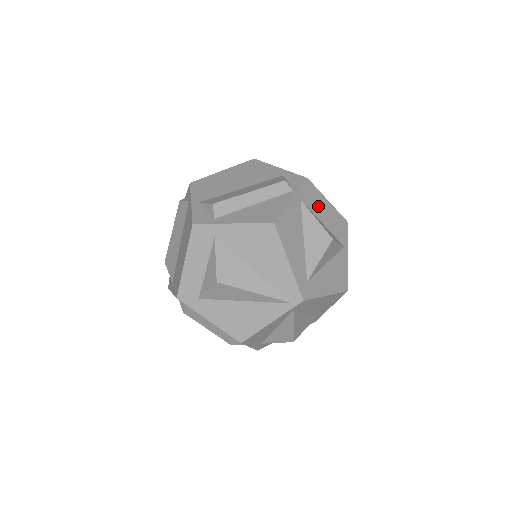
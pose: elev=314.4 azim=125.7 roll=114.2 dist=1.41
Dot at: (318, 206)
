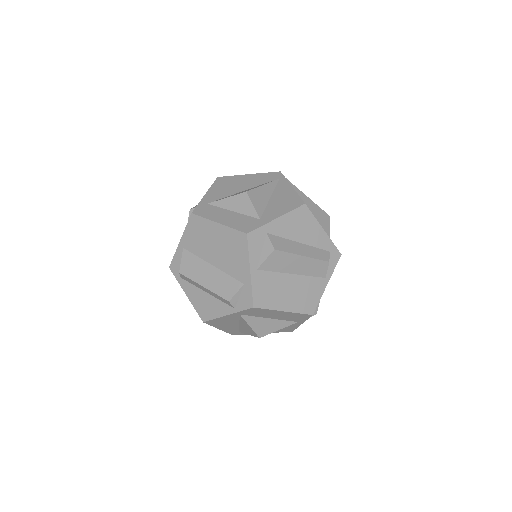
Dot at: (266, 314)
